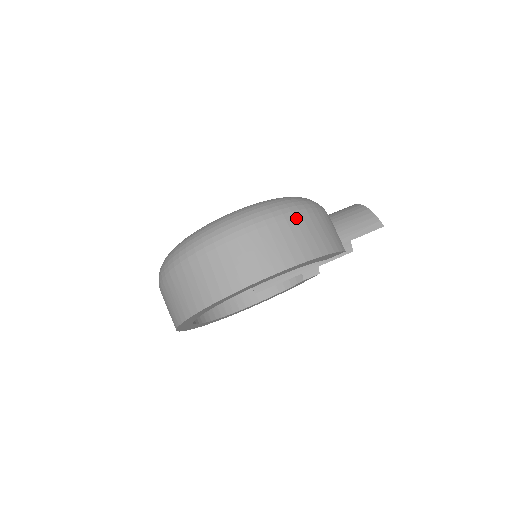
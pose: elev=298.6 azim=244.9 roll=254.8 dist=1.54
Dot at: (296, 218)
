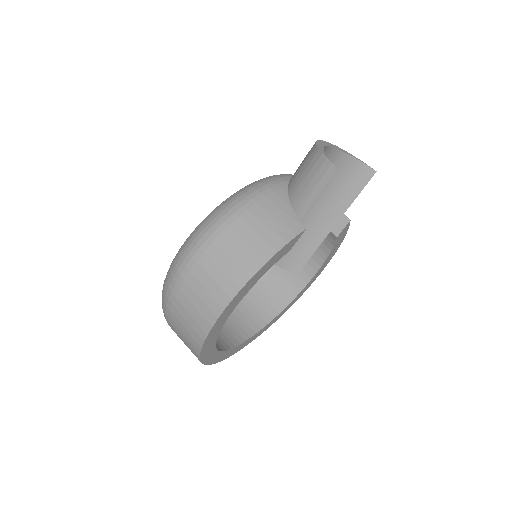
Dot at: (215, 243)
